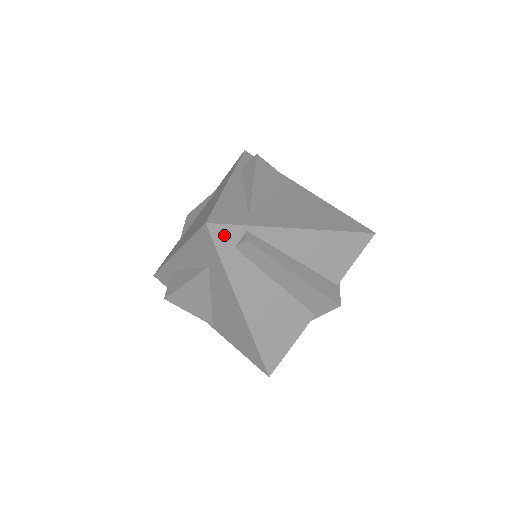
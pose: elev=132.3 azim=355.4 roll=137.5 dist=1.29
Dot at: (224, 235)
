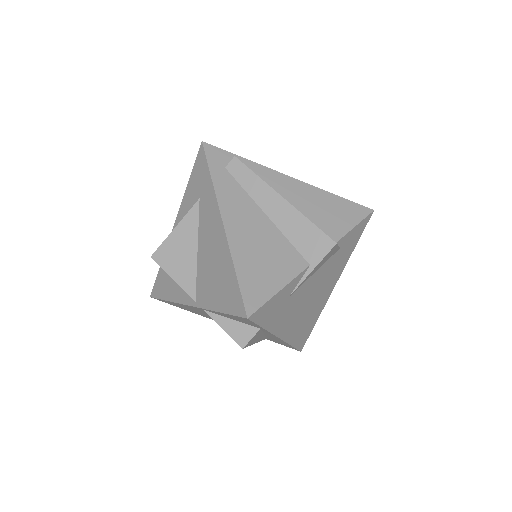
Dot at: (217, 155)
